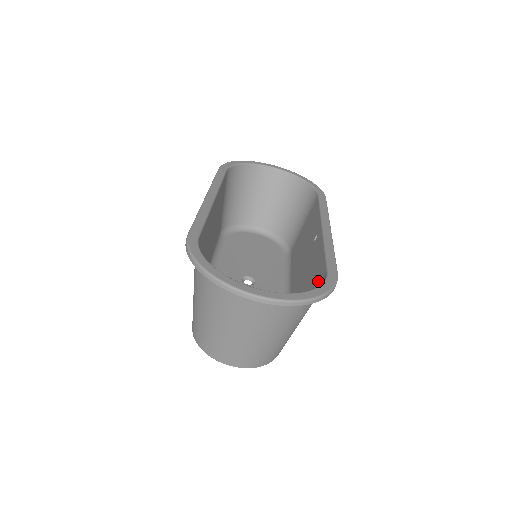
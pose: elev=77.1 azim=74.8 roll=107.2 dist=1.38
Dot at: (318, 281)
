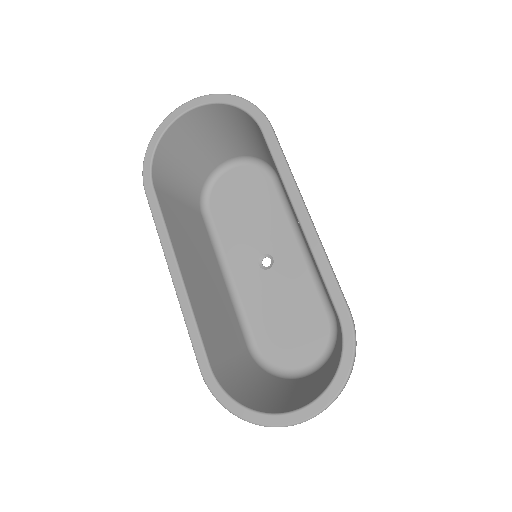
Dot at: (335, 312)
